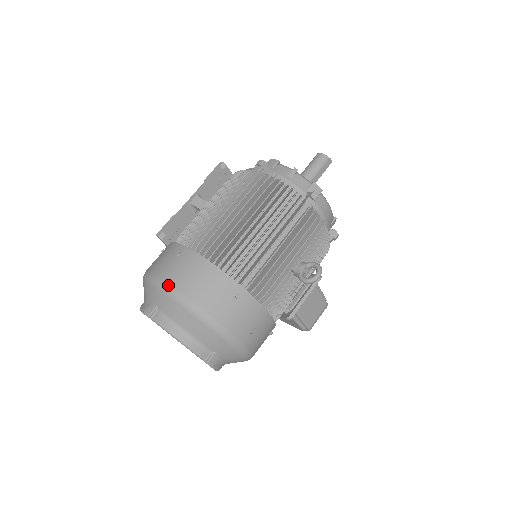
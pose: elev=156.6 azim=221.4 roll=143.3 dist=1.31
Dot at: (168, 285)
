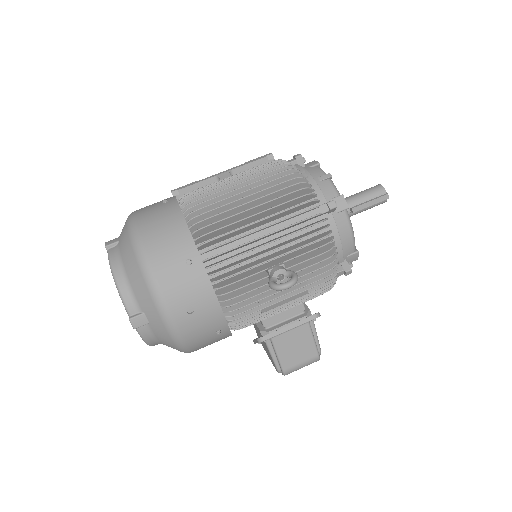
Dot at: (134, 221)
